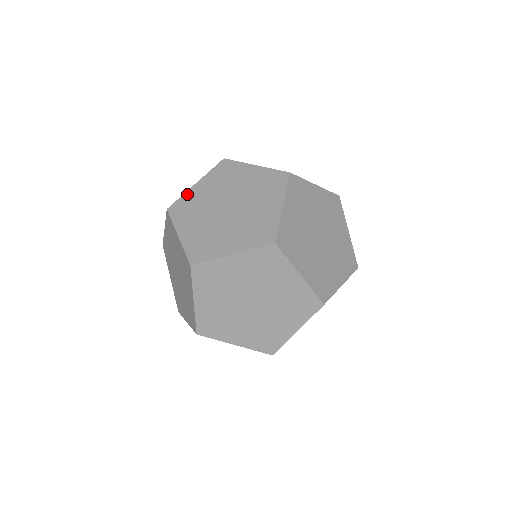
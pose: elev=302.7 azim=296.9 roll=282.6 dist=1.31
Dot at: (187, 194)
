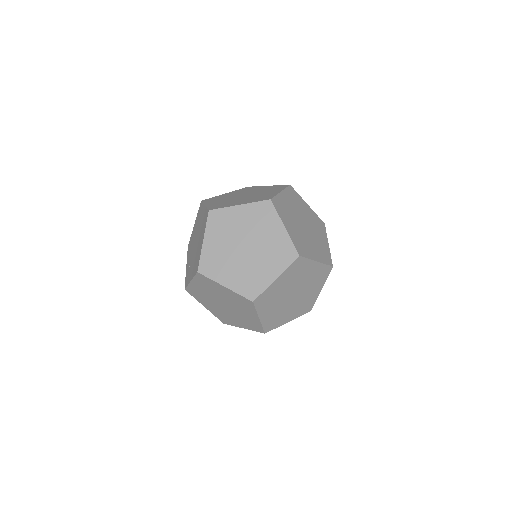
Dot at: (204, 253)
